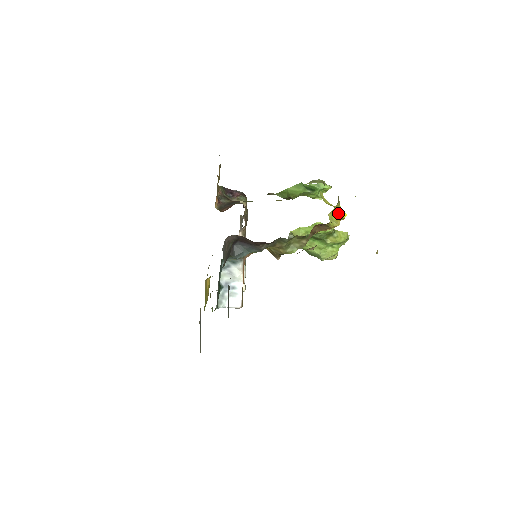
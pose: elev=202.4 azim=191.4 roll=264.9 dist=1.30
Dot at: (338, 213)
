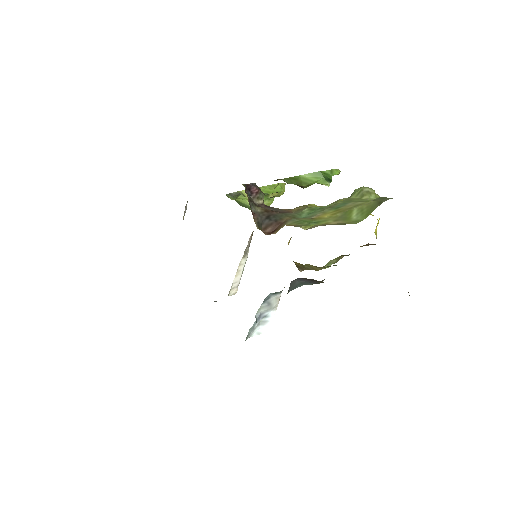
Dot at: (377, 224)
